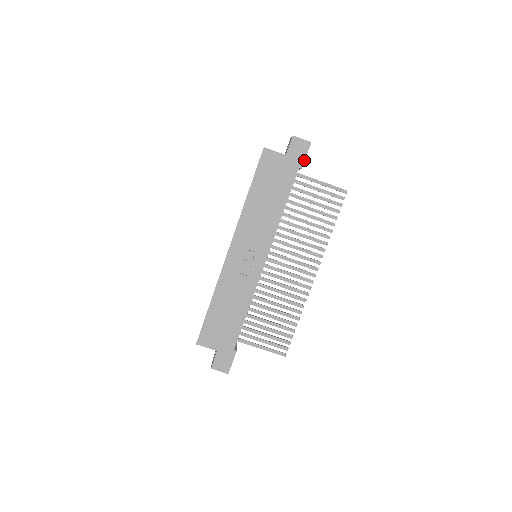
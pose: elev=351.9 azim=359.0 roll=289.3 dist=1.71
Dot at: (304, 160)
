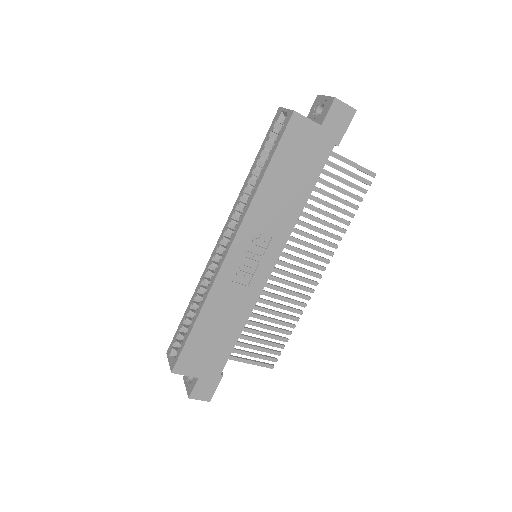
Dot at: (343, 135)
